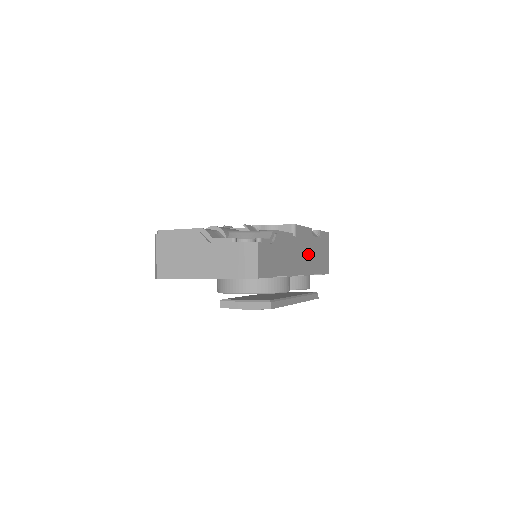
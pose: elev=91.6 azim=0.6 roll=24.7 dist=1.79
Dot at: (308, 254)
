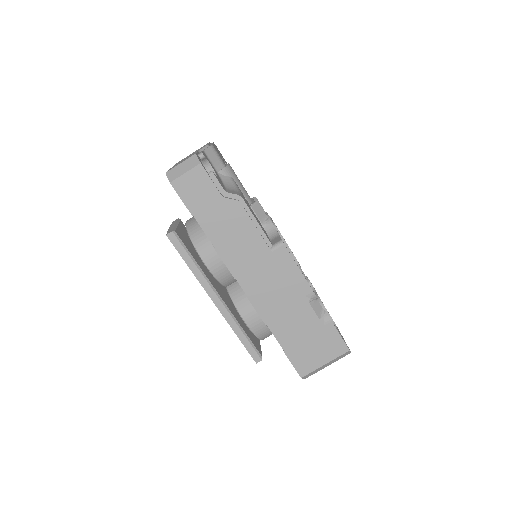
Dot at: (278, 297)
